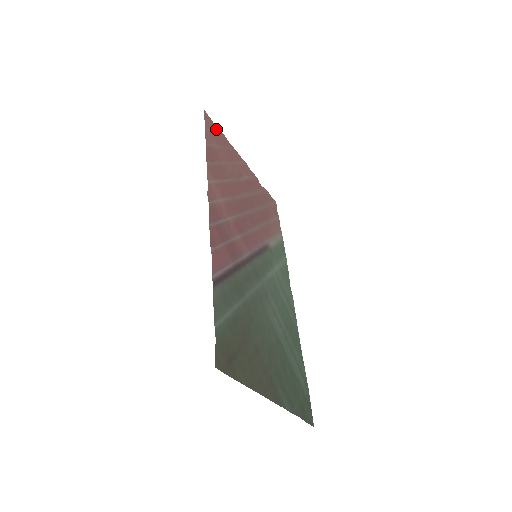
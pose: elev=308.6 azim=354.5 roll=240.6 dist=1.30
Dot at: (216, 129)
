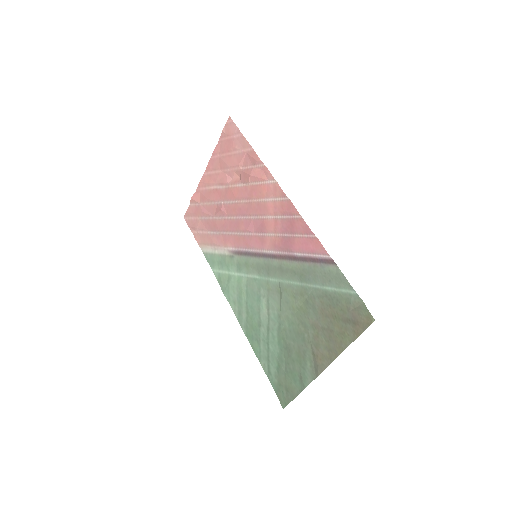
Dot at: (224, 136)
